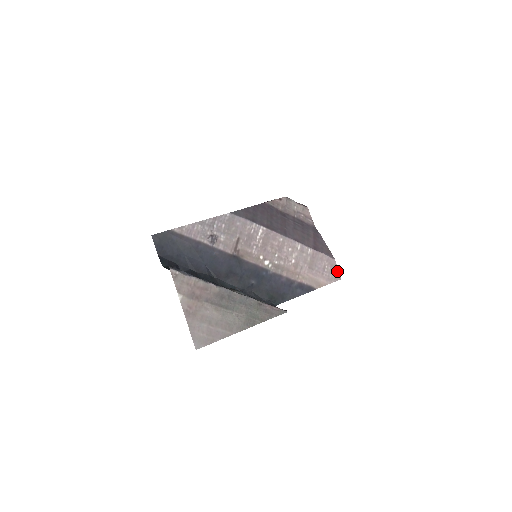
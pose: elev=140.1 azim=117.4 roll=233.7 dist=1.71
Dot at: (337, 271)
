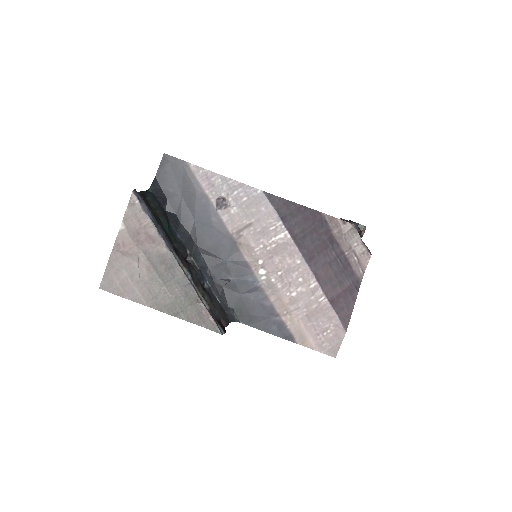
Dot at: (338, 346)
